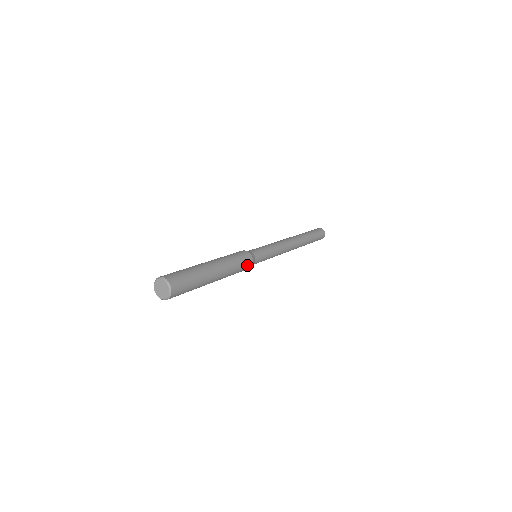
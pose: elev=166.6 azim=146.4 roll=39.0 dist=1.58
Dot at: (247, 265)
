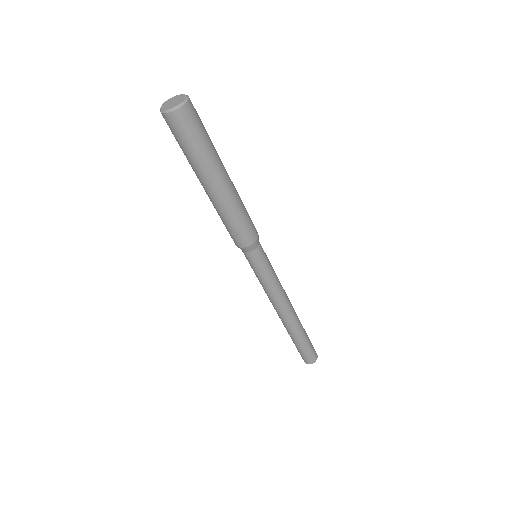
Dot at: (253, 226)
